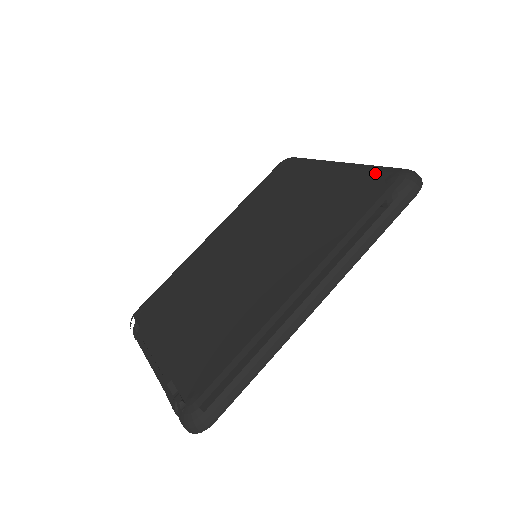
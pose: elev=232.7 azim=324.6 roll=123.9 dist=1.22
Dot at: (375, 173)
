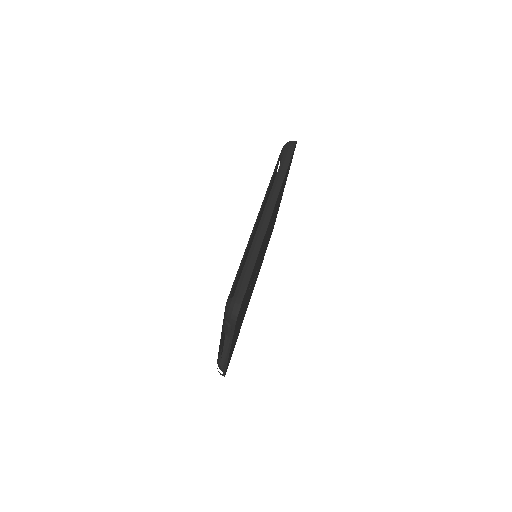
Dot at: occluded
